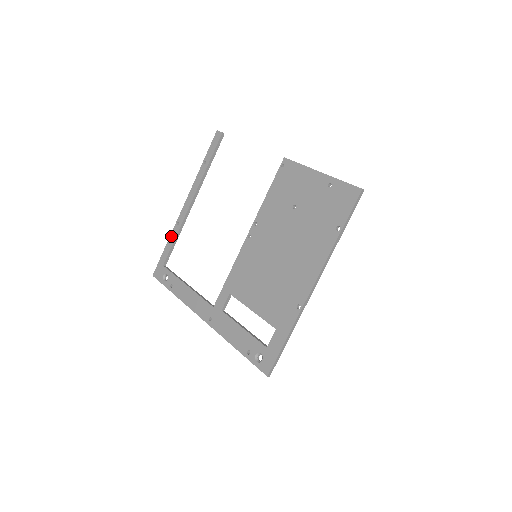
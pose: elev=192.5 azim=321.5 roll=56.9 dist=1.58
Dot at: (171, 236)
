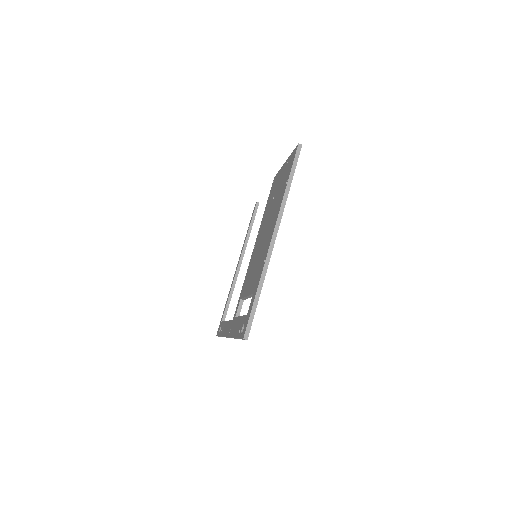
Dot at: (228, 296)
